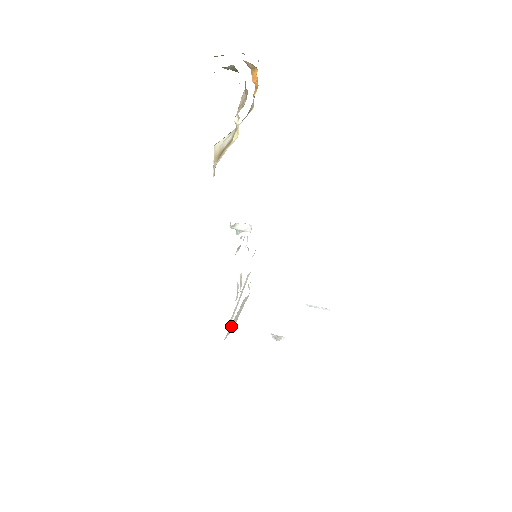
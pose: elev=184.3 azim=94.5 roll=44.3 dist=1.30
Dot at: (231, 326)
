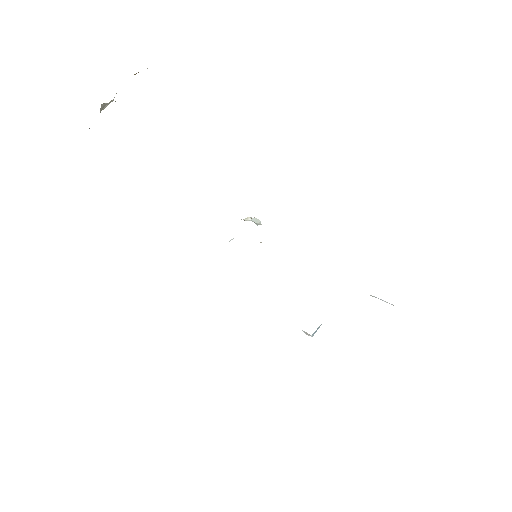
Dot at: occluded
